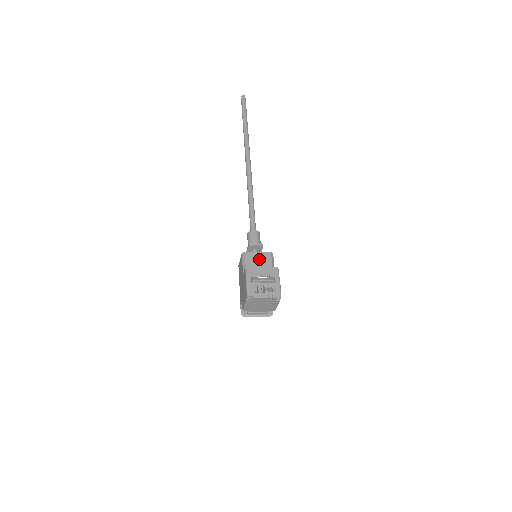
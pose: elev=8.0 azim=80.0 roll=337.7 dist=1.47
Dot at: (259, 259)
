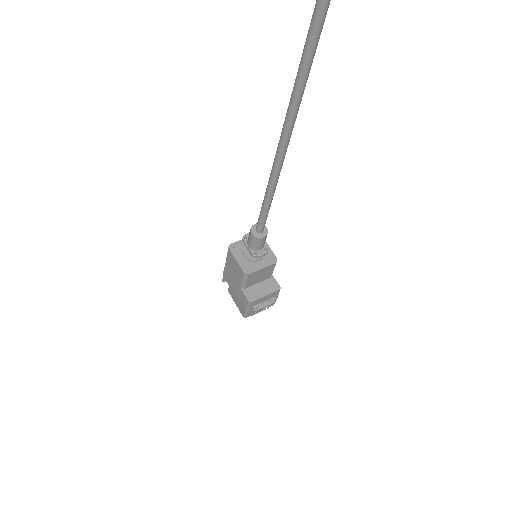
Dot at: (262, 274)
